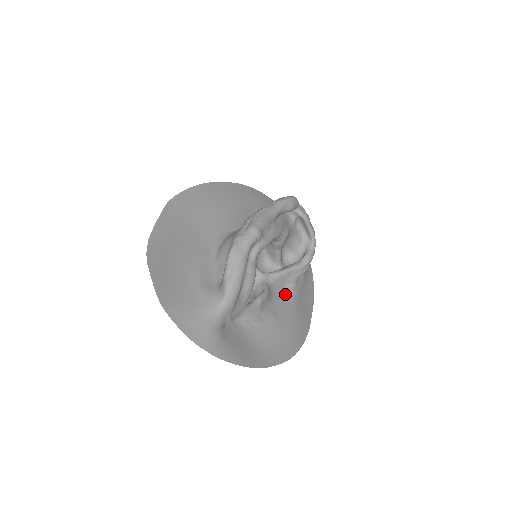
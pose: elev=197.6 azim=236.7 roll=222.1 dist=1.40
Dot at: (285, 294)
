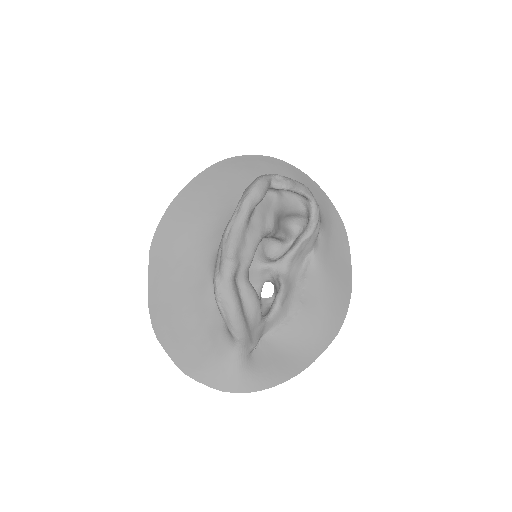
Dot at: (308, 268)
